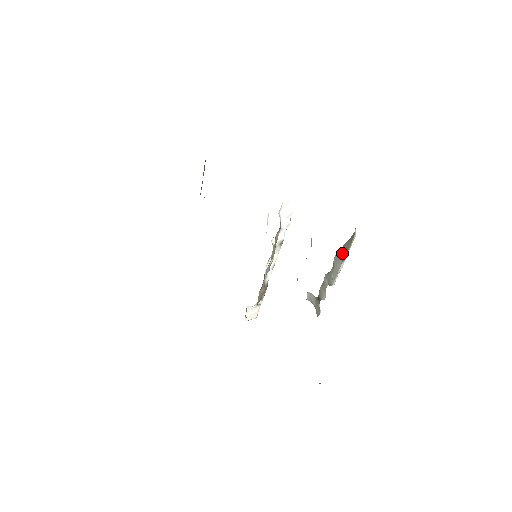
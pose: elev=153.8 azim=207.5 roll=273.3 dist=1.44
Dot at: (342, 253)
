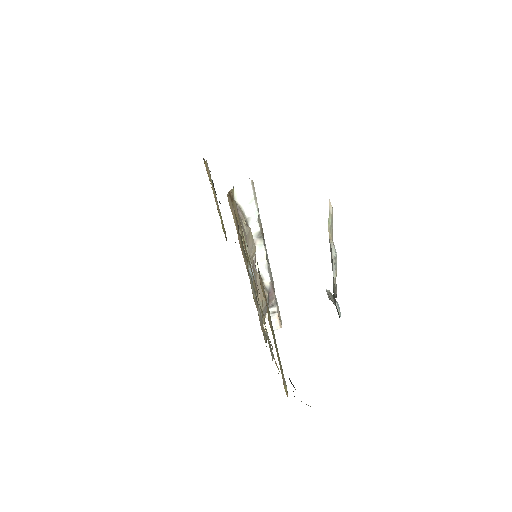
Dot at: occluded
